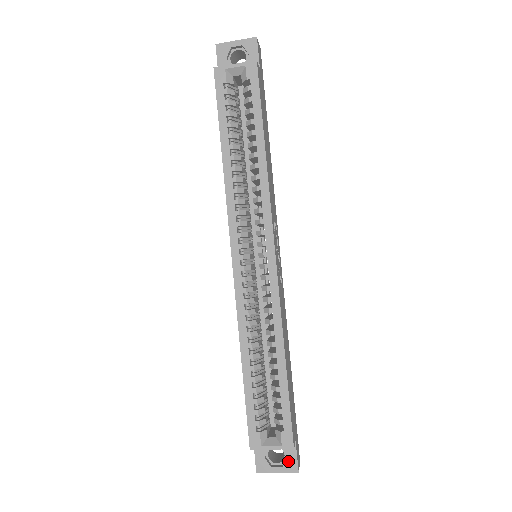
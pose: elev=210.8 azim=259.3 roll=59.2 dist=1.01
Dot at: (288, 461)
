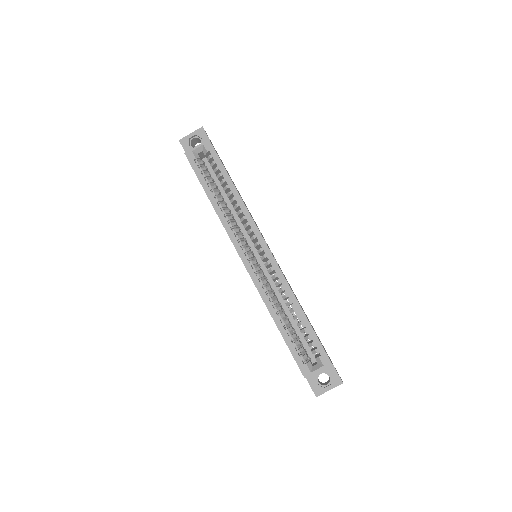
Dot at: (333, 379)
